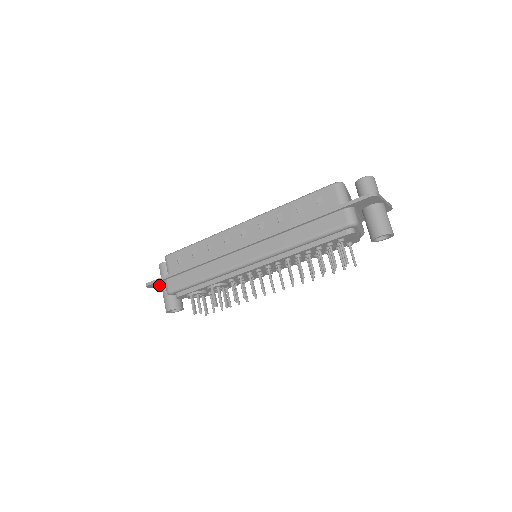
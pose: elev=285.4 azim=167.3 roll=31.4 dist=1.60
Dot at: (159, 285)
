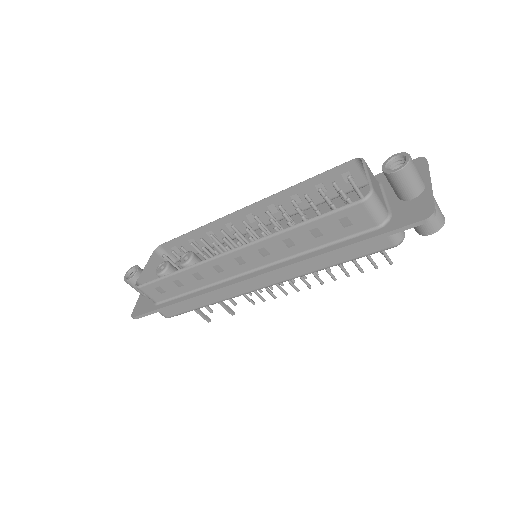
Dot at: occluded
